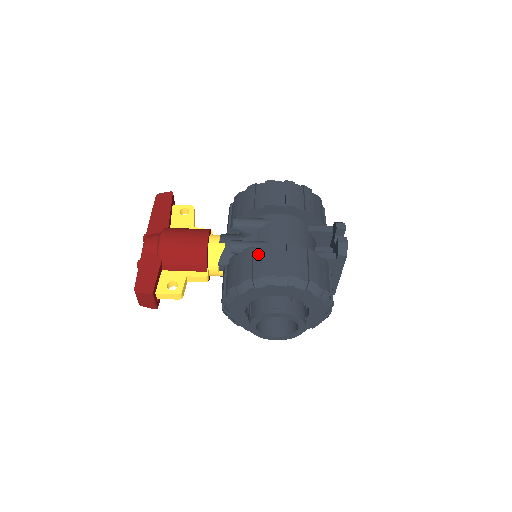
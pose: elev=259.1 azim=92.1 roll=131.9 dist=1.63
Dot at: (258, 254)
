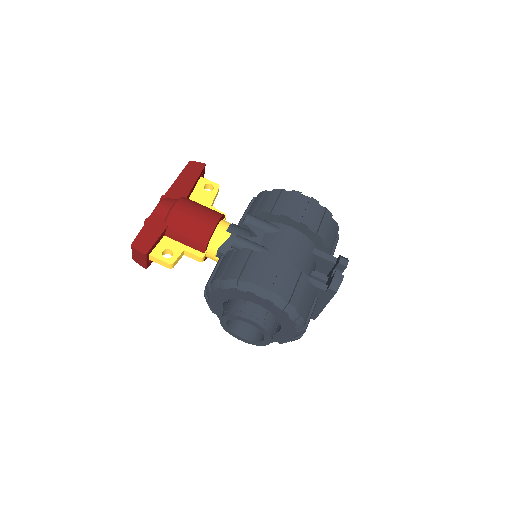
Dot at: (254, 258)
